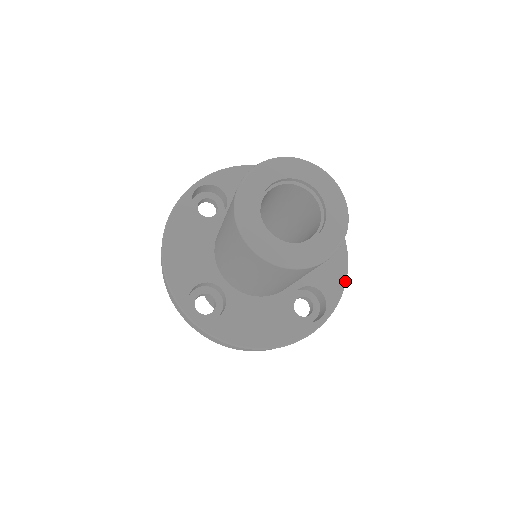
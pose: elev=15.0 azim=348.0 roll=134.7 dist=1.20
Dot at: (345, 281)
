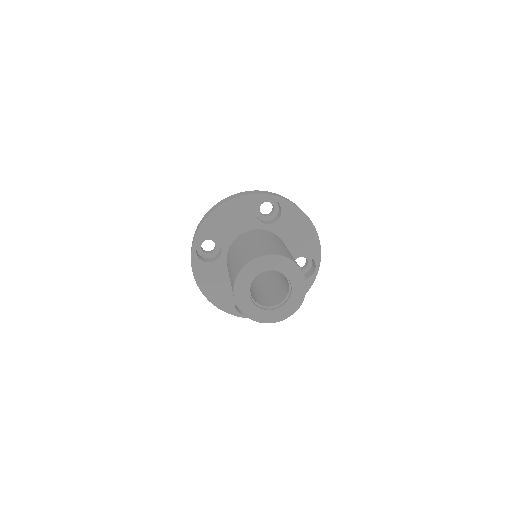
Dot at: occluded
